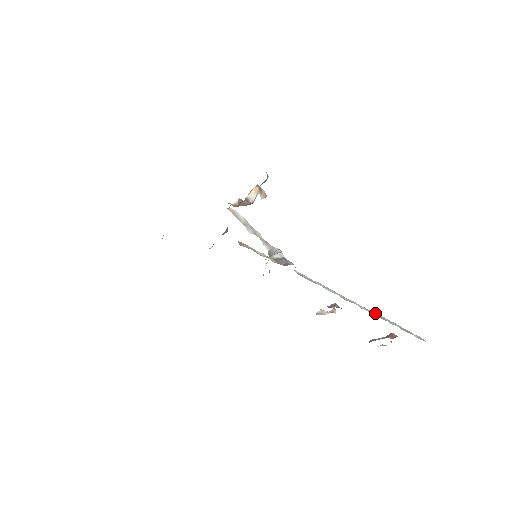
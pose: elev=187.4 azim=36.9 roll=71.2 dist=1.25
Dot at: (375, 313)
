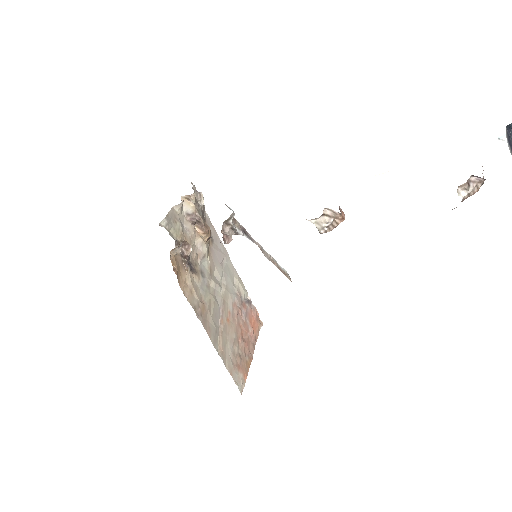
Dot at: occluded
